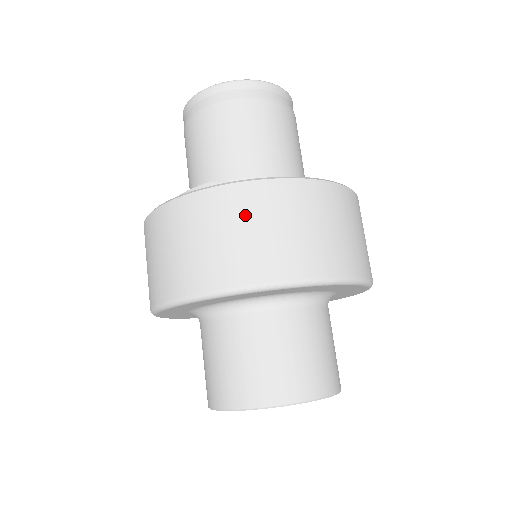
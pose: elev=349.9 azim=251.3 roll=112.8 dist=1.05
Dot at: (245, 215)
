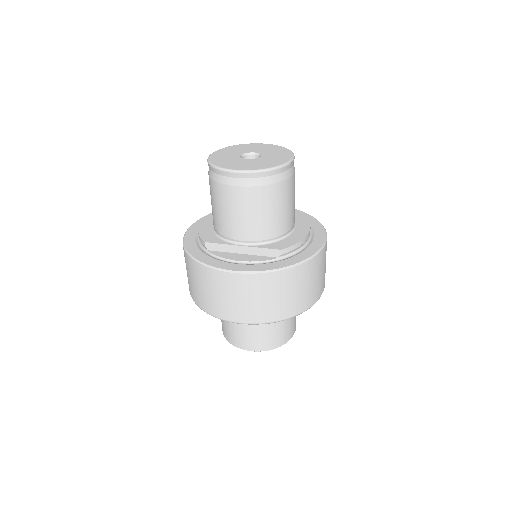
Dot at: (208, 284)
